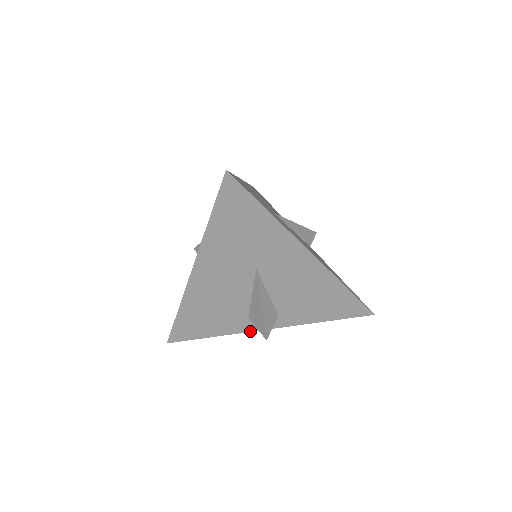
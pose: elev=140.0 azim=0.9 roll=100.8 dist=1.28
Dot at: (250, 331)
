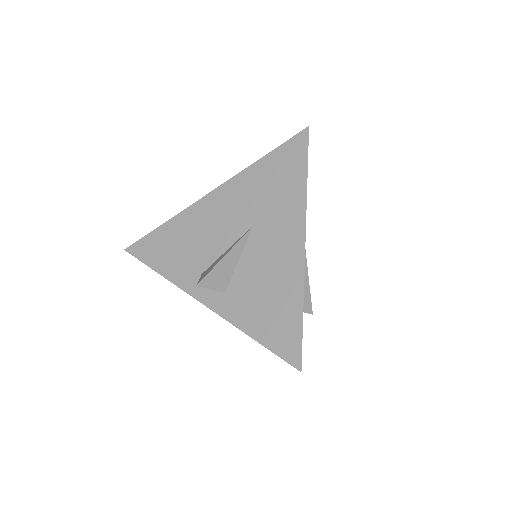
Dot at: (188, 293)
